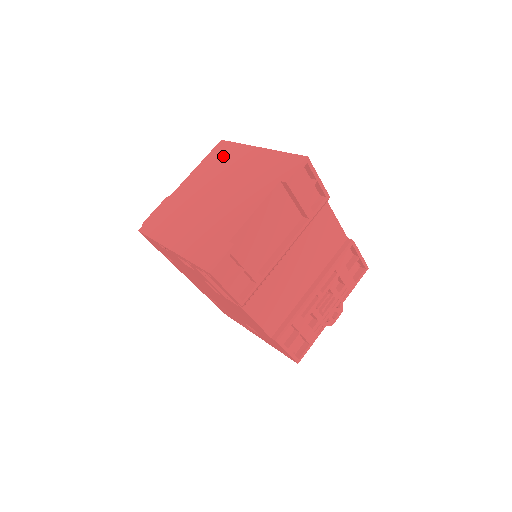
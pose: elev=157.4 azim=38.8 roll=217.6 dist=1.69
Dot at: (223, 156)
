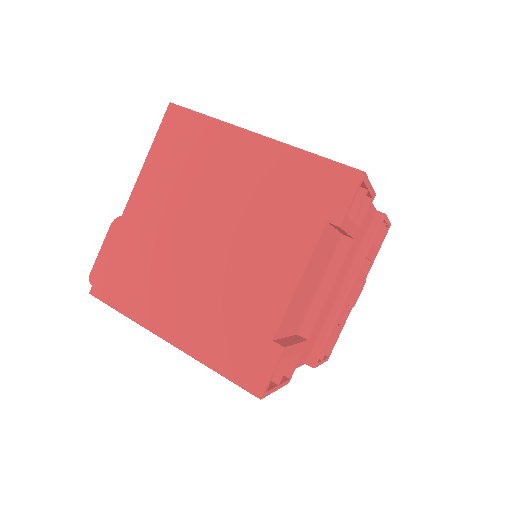
Dot at: (190, 145)
